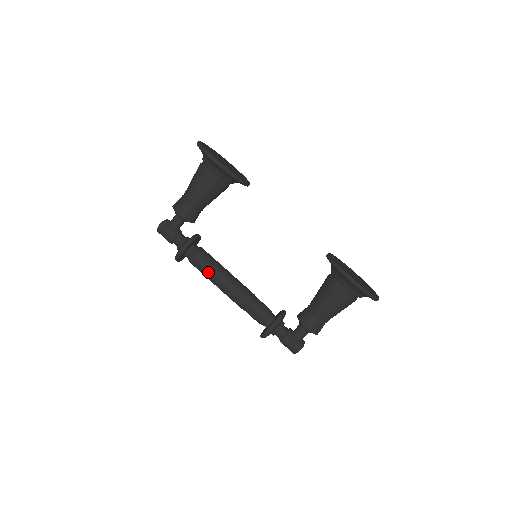
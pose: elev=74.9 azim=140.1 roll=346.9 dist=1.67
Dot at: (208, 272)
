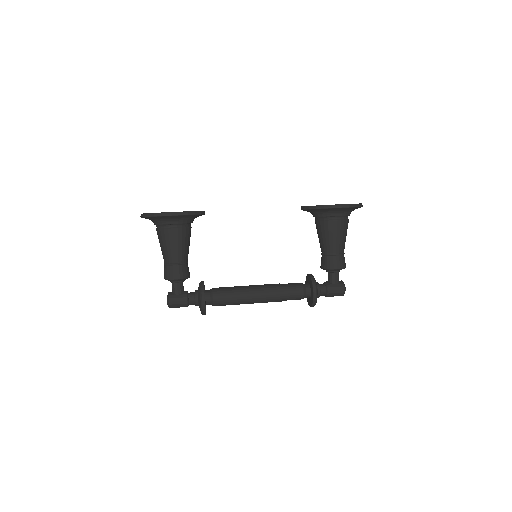
Dot at: (235, 299)
